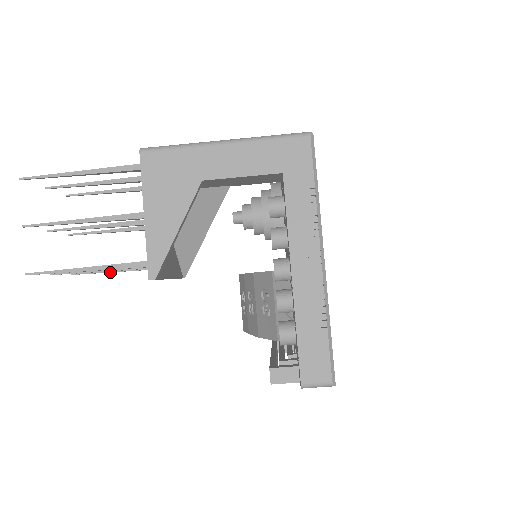
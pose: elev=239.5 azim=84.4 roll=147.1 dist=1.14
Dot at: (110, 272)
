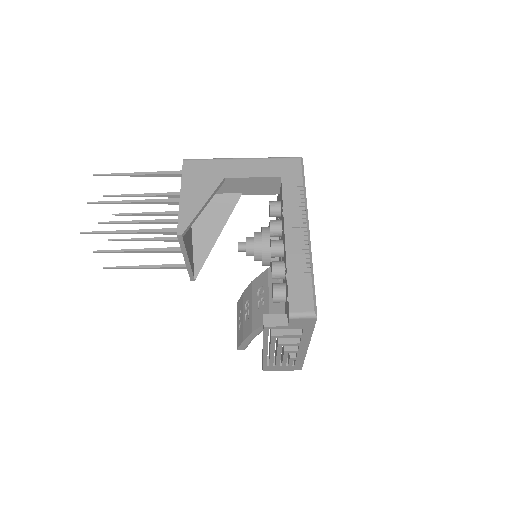
Dot at: (136, 268)
